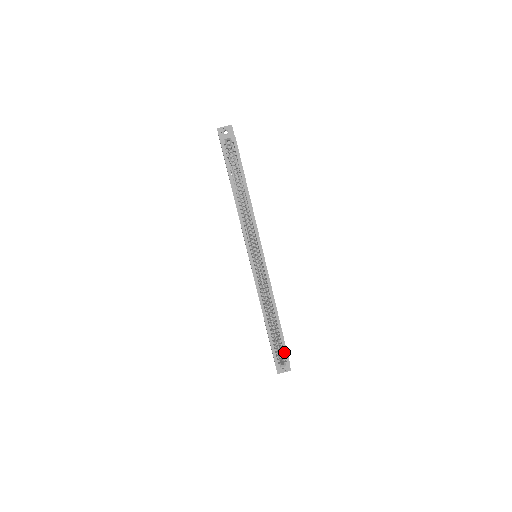
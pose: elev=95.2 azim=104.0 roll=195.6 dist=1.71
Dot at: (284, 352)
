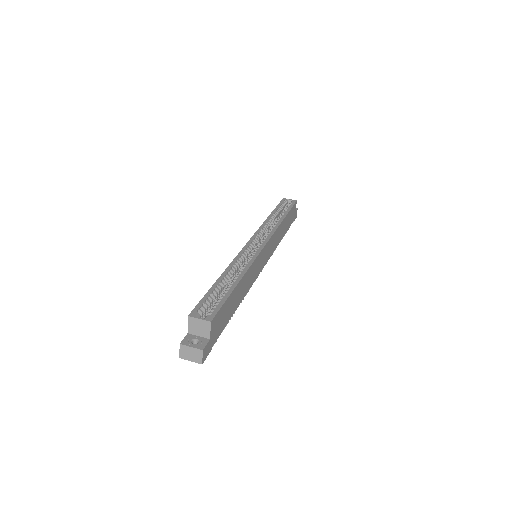
Dot at: (216, 306)
